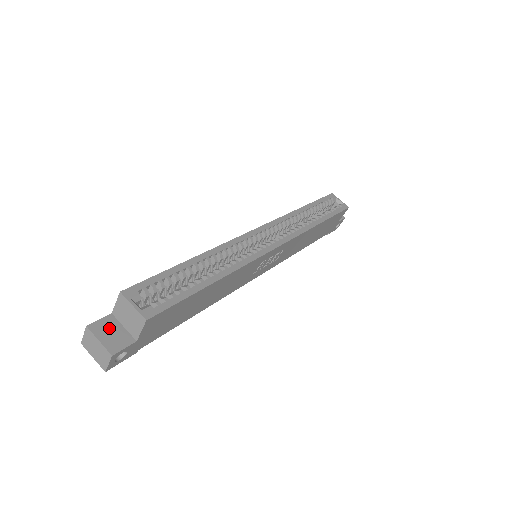
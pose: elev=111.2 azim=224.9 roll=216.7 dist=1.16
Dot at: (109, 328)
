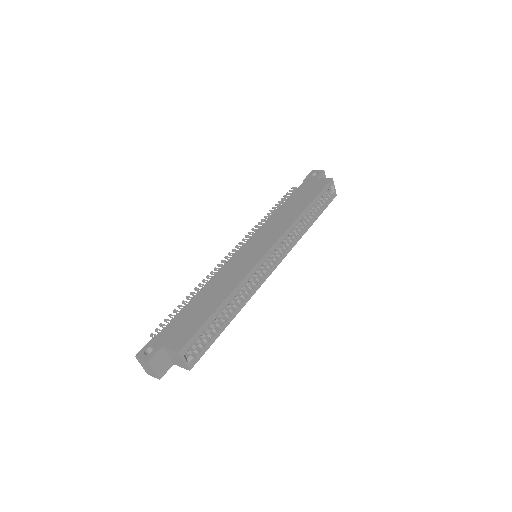
Dot at: (160, 359)
